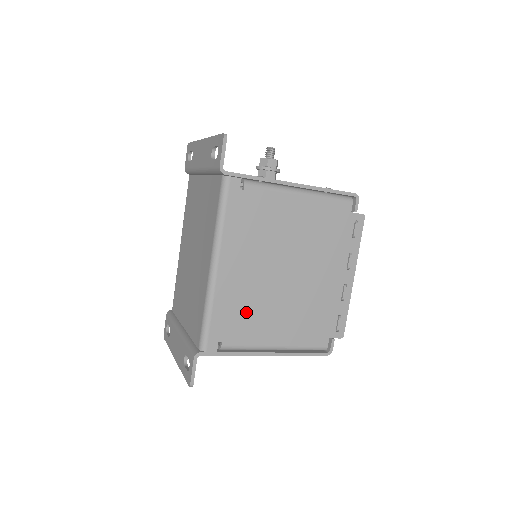
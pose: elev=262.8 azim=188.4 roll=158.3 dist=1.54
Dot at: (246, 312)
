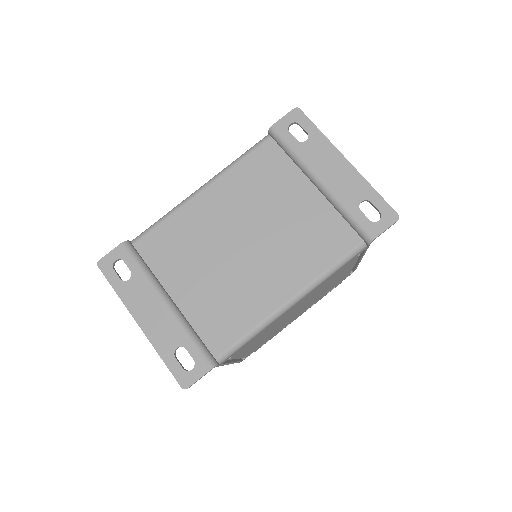
Dot at: (261, 336)
